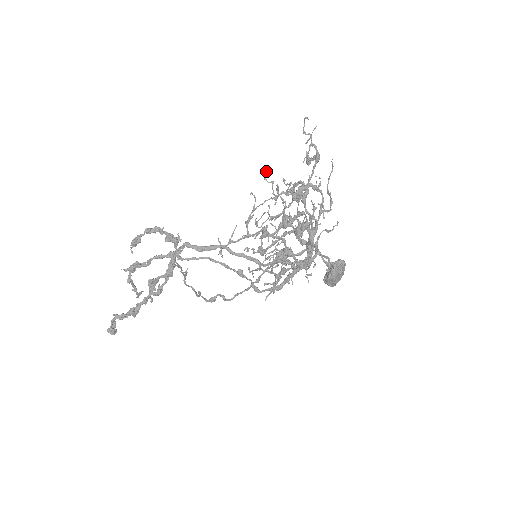
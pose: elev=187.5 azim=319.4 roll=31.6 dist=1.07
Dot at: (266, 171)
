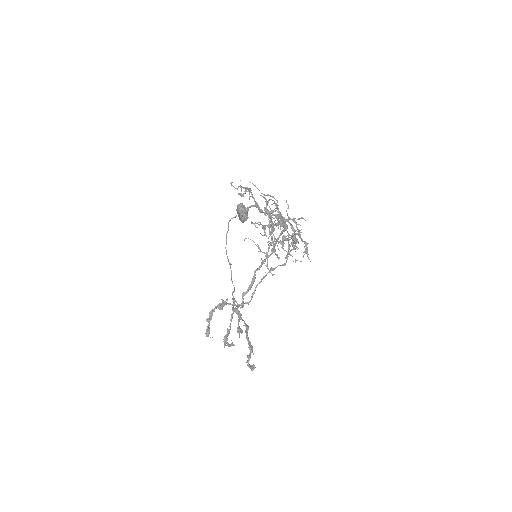
Dot at: (254, 224)
